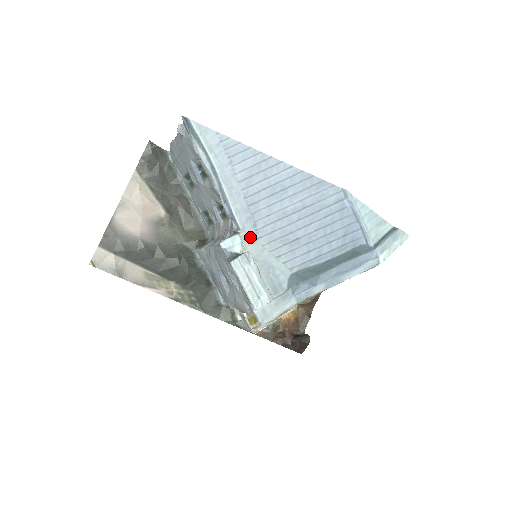
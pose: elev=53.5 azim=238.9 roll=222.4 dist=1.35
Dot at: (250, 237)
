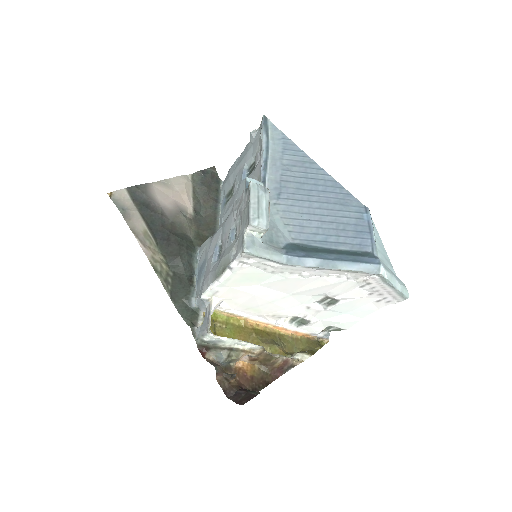
Dot at: (270, 200)
